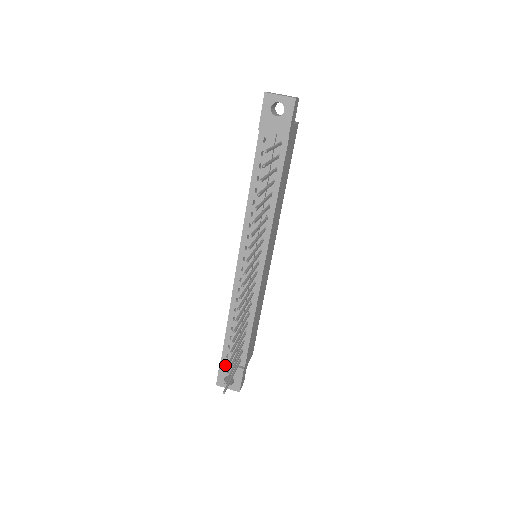
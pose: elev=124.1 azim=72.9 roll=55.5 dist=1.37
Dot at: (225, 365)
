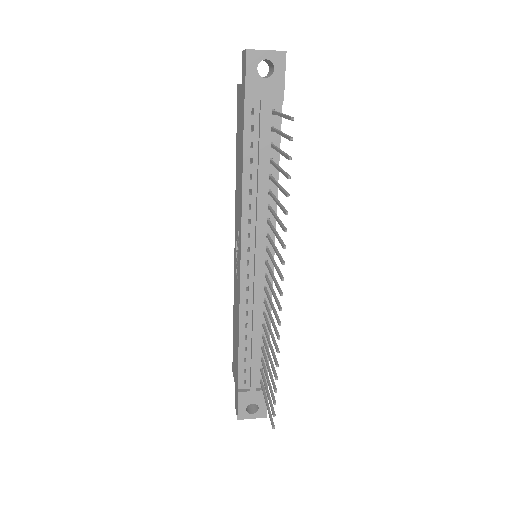
Dot at: (245, 393)
